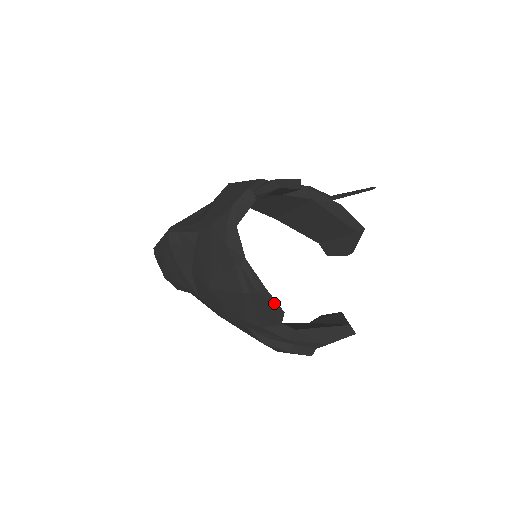
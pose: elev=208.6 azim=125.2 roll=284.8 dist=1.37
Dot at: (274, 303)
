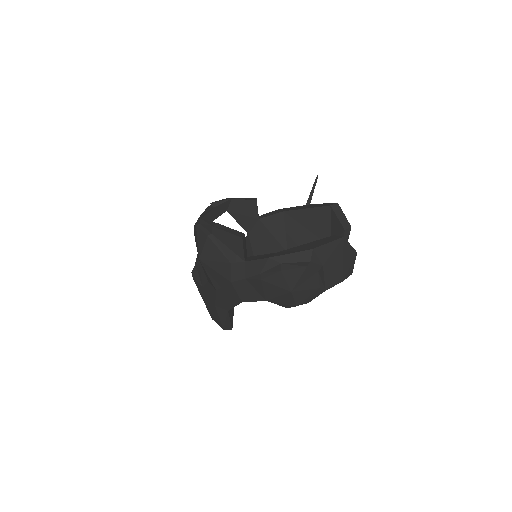
Dot at: (231, 230)
